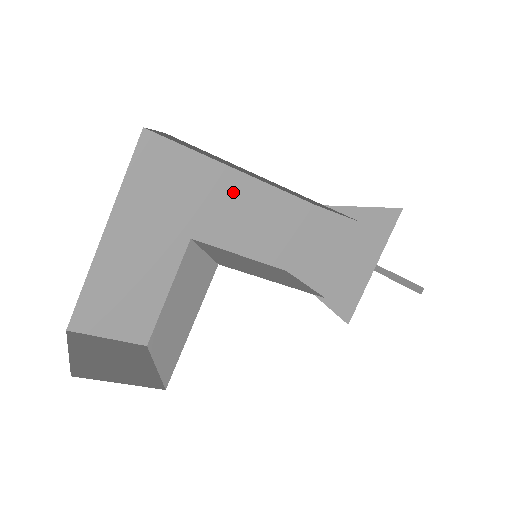
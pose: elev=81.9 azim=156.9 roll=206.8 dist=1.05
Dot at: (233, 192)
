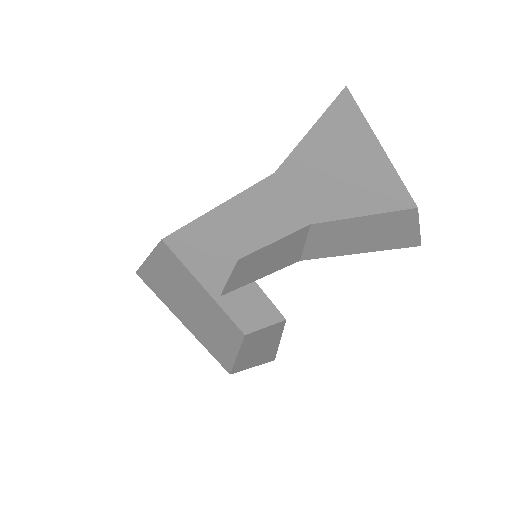
Dot at: (225, 221)
